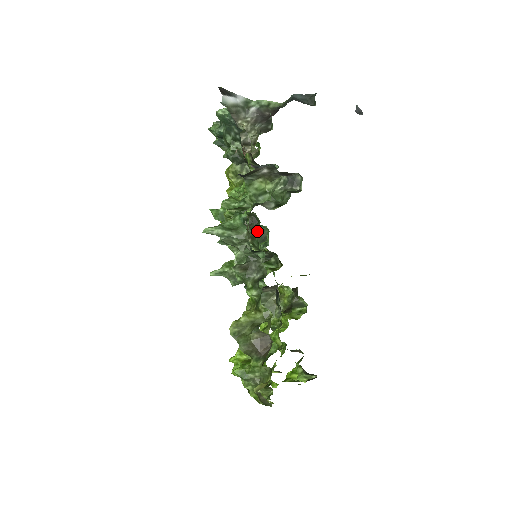
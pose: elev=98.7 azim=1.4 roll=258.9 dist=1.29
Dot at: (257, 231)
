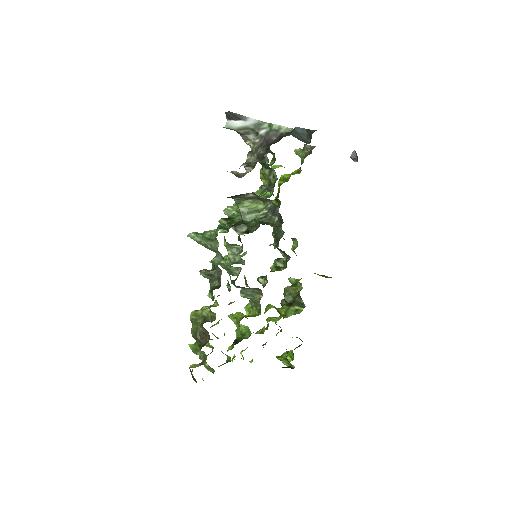
Dot at: (277, 230)
